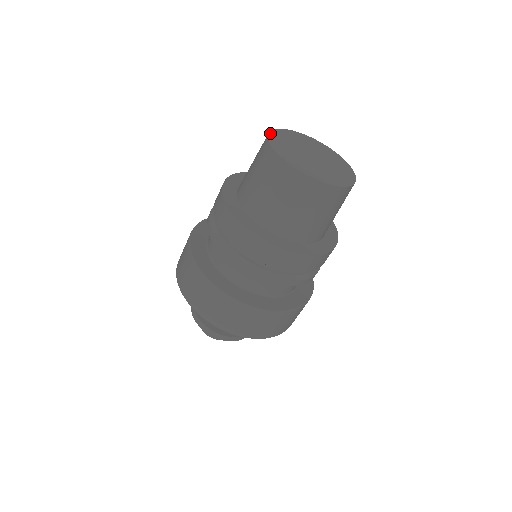
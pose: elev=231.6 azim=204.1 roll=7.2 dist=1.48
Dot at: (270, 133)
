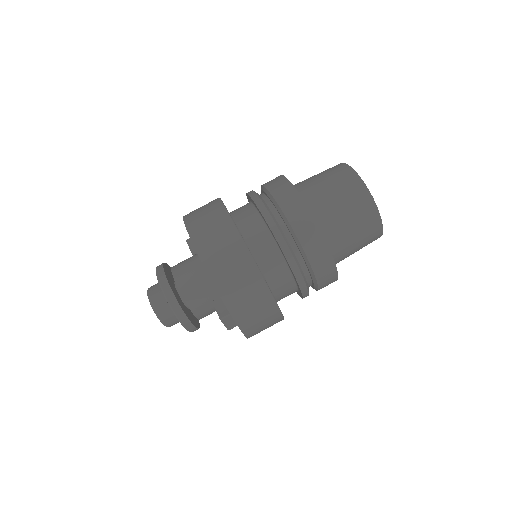
Dot at: occluded
